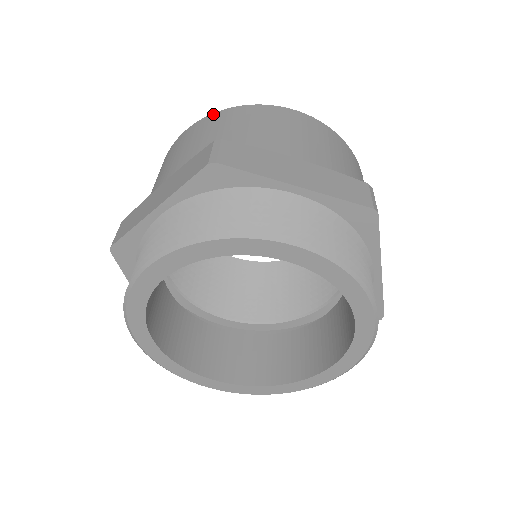
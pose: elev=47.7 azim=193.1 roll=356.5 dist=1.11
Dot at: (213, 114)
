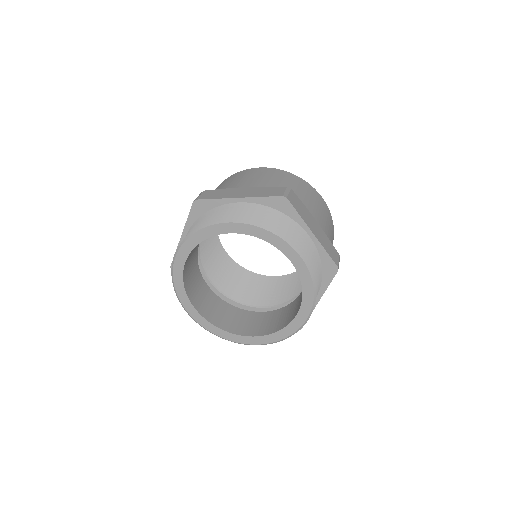
Dot at: (282, 170)
